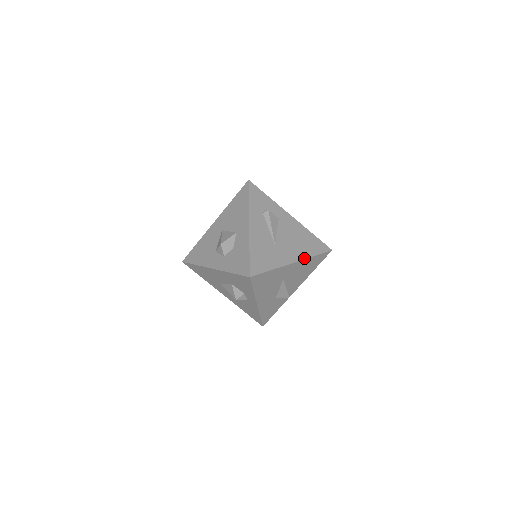
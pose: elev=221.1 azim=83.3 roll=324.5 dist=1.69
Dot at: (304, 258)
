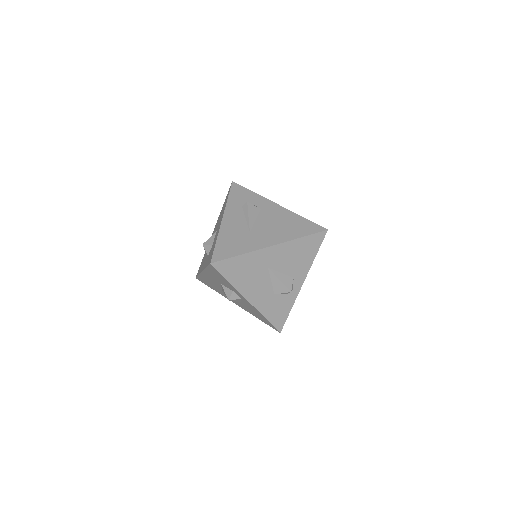
Dot at: (286, 241)
